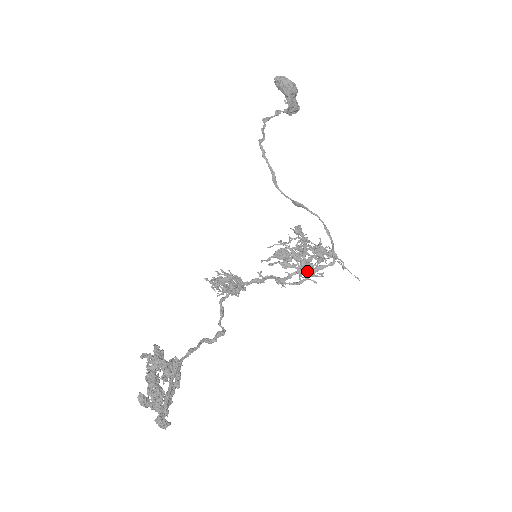
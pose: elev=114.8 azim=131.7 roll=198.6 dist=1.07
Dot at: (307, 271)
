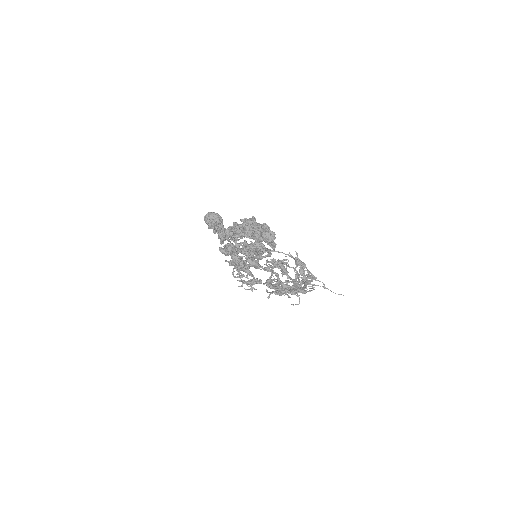
Dot at: occluded
